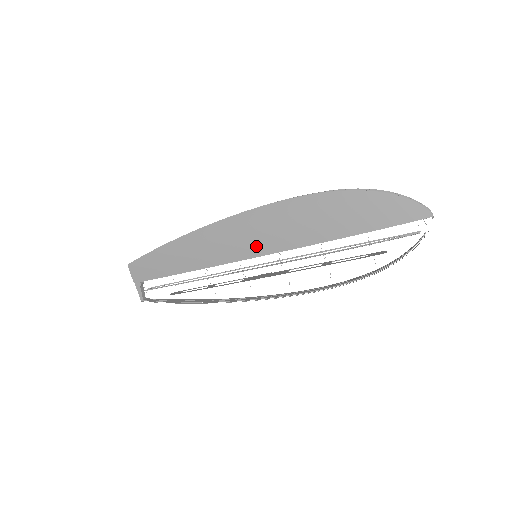
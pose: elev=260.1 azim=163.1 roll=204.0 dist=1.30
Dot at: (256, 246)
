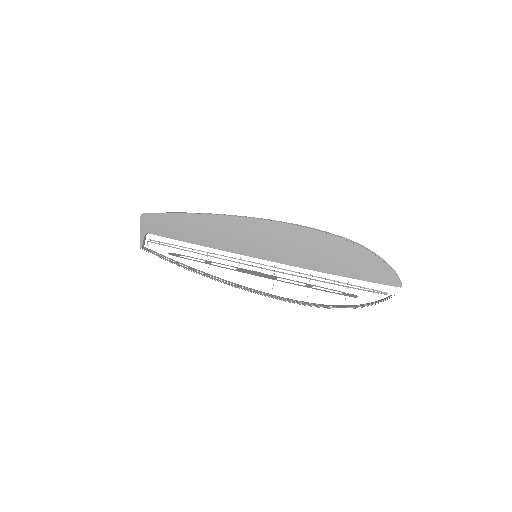
Dot at: (261, 250)
